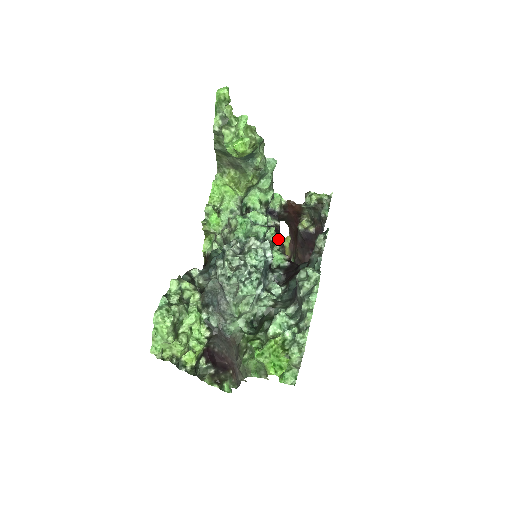
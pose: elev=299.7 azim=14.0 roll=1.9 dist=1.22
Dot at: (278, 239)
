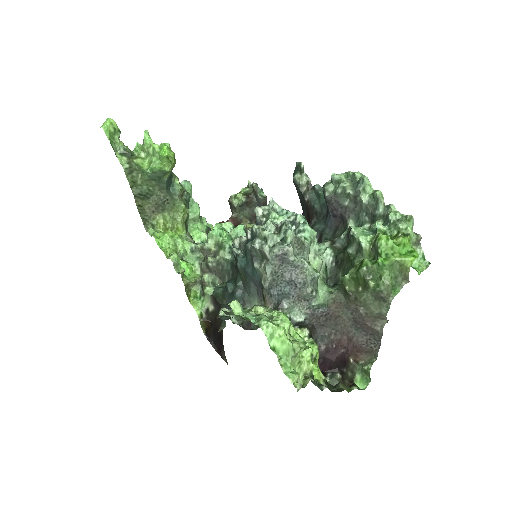
Dot at: occluded
